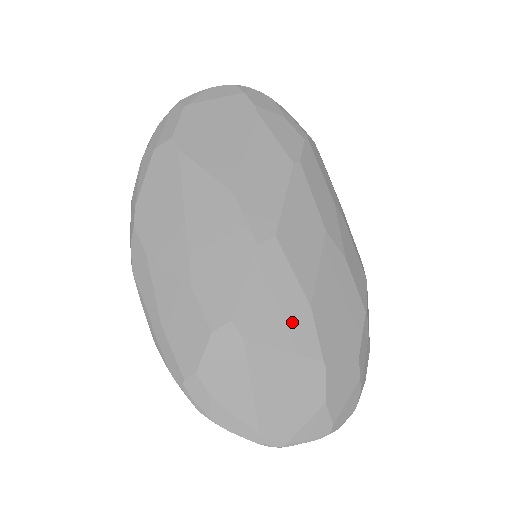
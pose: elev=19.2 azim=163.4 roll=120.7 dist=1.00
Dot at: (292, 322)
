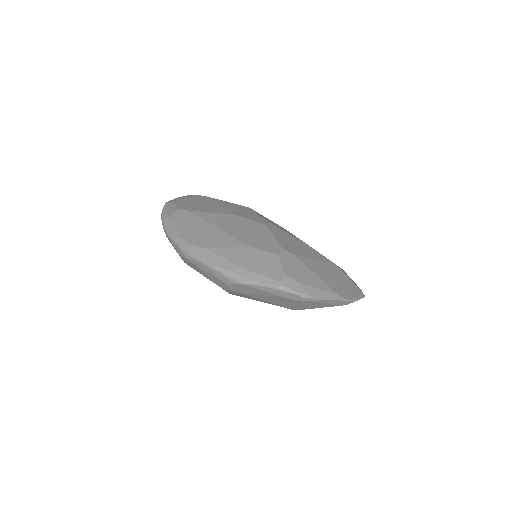
Dot at: (307, 250)
